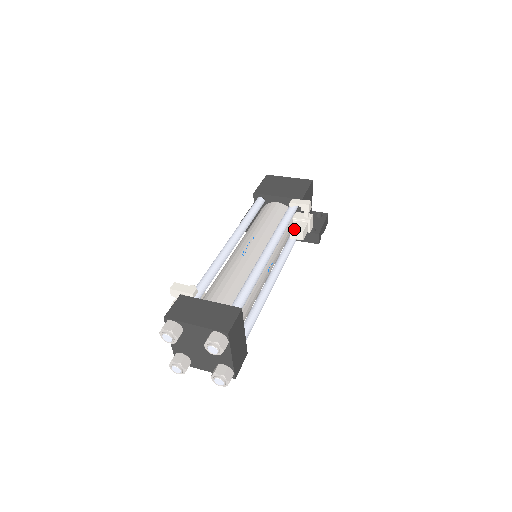
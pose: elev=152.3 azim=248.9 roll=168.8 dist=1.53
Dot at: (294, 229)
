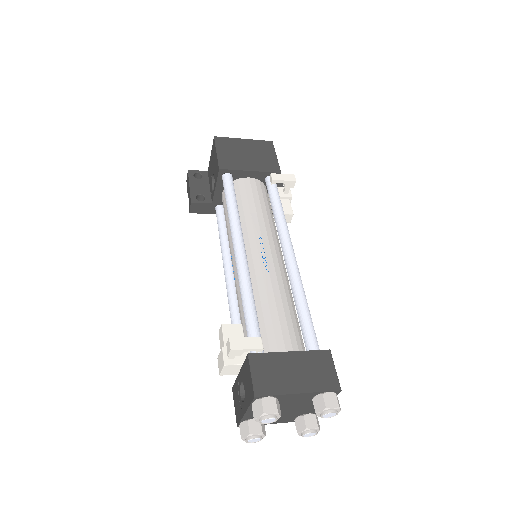
Dot at: occluded
